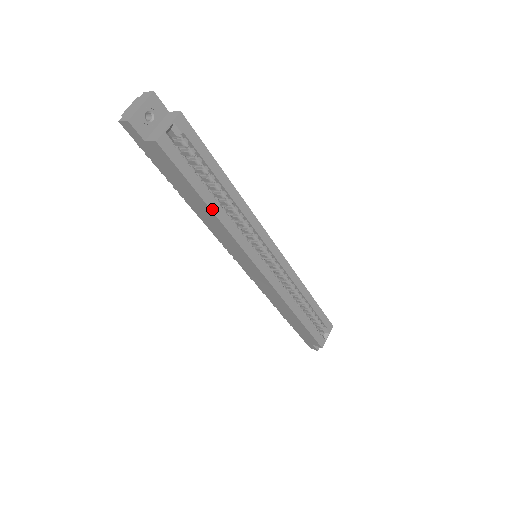
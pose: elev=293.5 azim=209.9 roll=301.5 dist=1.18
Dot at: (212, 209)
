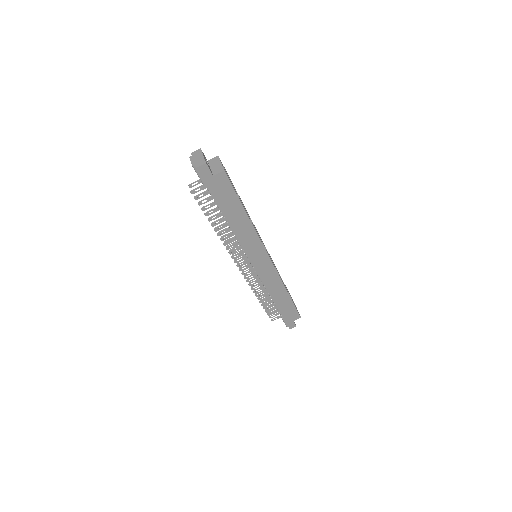
Dot at: (247, 214)
